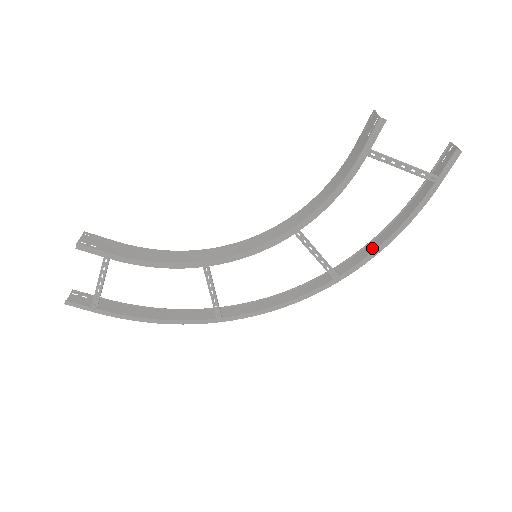
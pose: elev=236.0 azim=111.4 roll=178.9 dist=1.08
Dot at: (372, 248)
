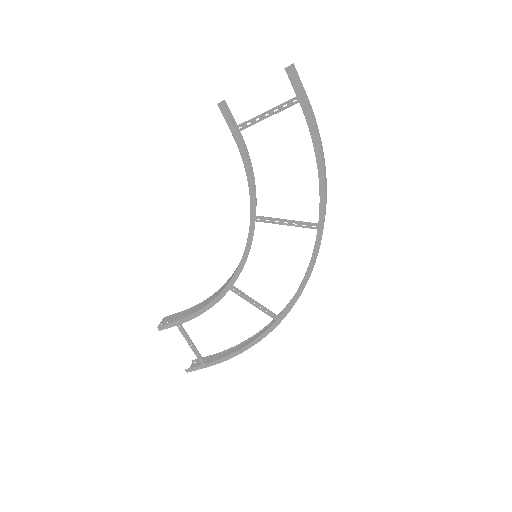
Dot at: occluded
